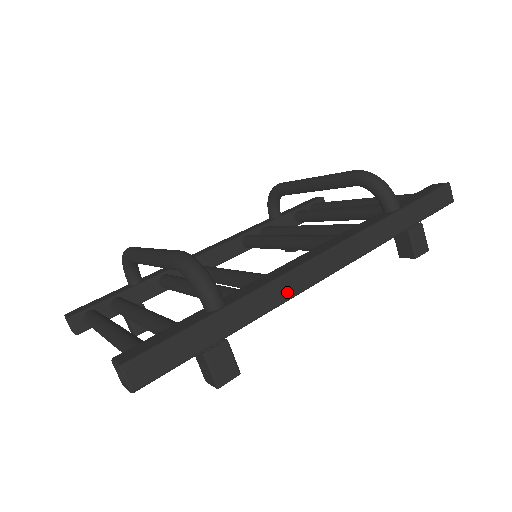
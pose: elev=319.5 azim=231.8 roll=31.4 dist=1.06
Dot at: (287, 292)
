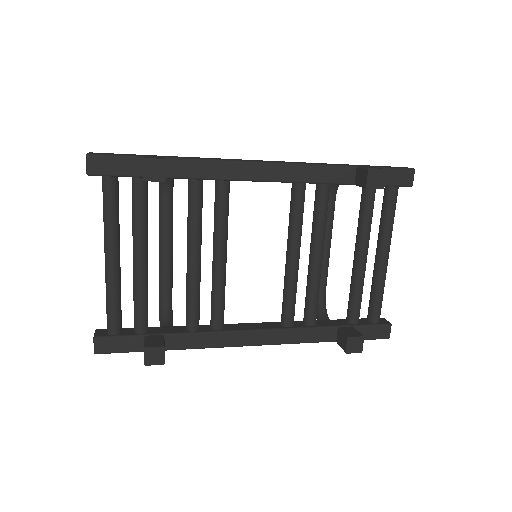
Dot at: (222, 159)
